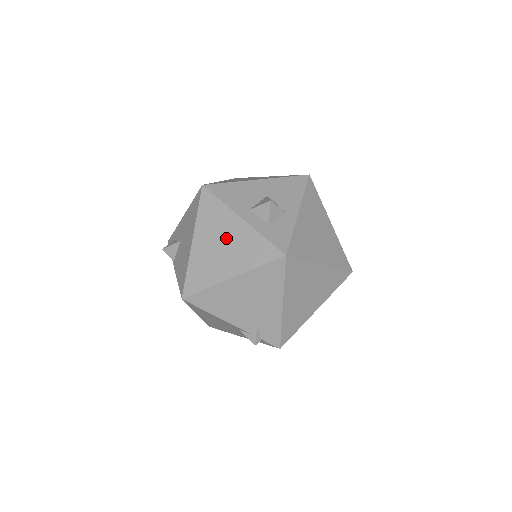
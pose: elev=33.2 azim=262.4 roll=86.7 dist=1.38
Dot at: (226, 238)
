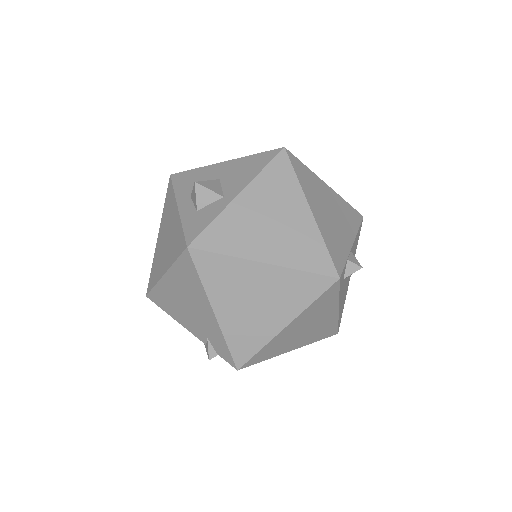
Dot at: (169, 230)
